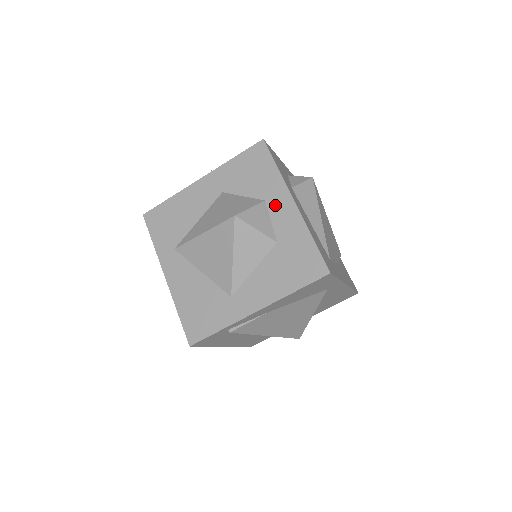
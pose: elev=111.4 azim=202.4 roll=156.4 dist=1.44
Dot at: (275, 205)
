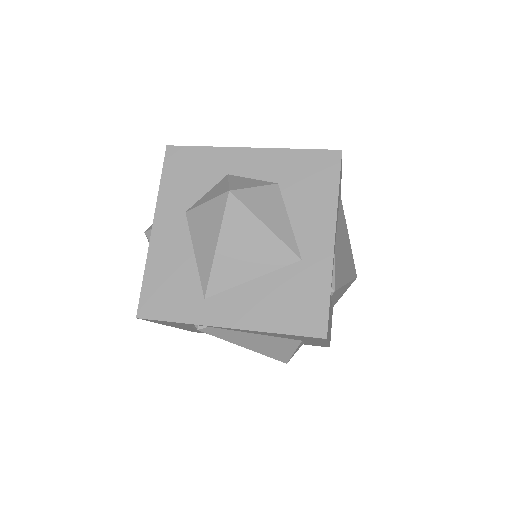
Dot at: (240, 167)
